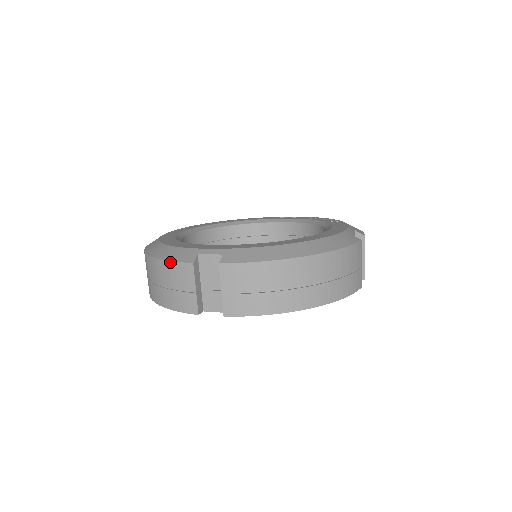
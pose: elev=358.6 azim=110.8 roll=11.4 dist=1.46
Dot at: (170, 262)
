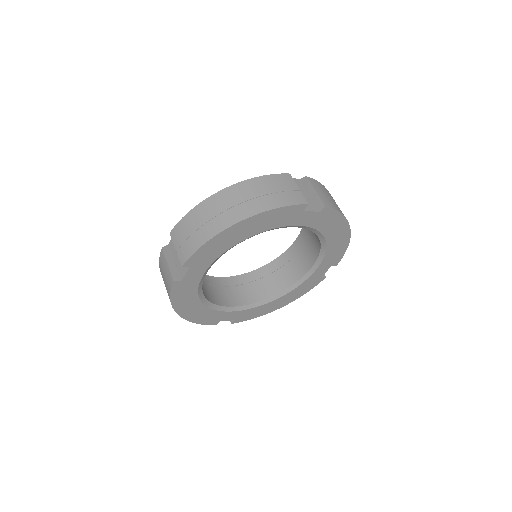
Dot at: (269, 175)
